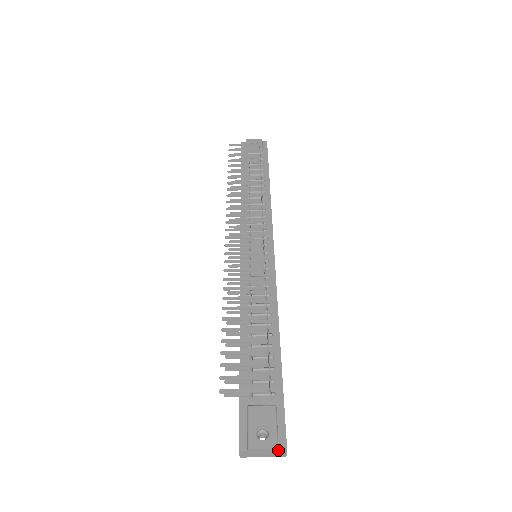
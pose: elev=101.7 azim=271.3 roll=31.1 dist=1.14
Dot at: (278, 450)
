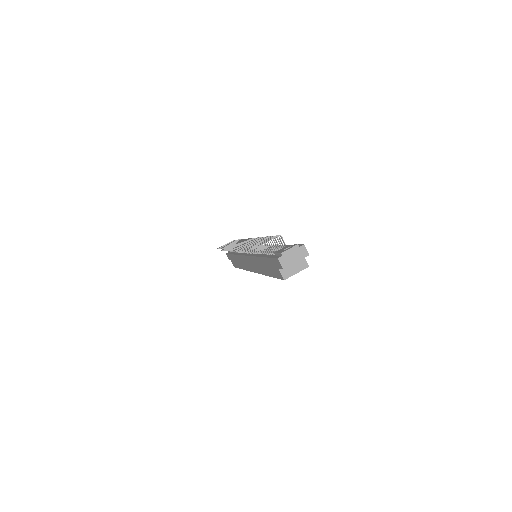
Dot at: (299, 247)
